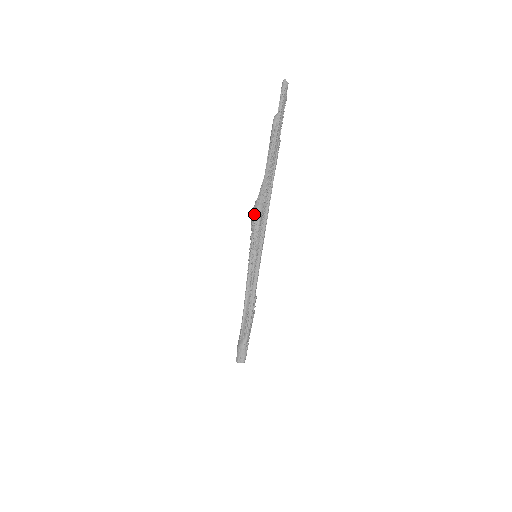
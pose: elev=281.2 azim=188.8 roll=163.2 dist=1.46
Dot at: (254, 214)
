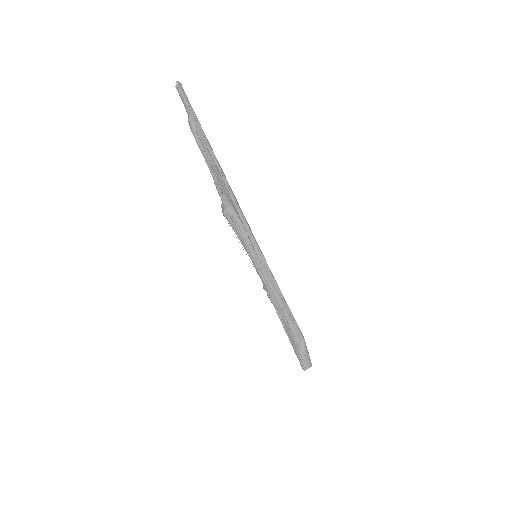
Dot at: (230, 215)
